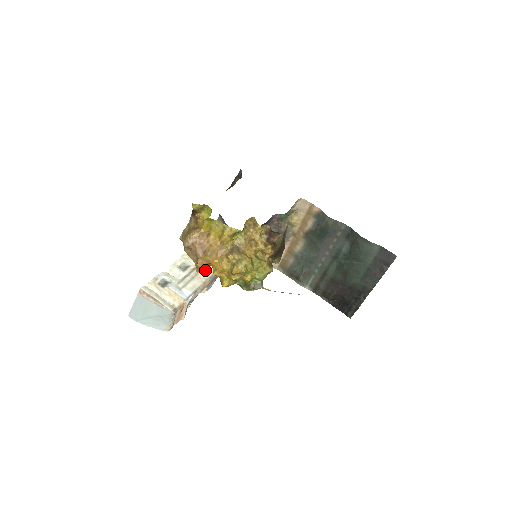
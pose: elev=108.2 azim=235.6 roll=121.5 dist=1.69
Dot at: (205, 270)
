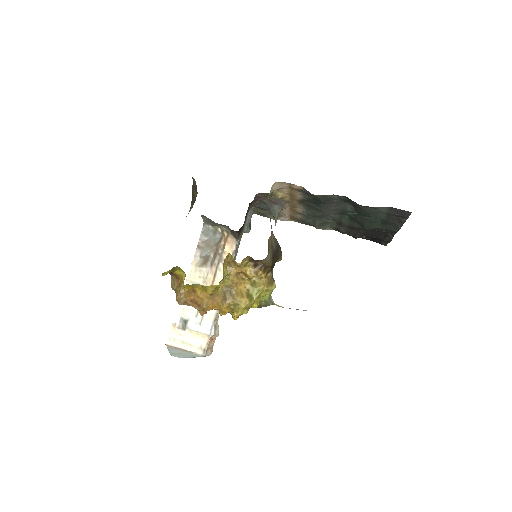
Dot at: occluded
